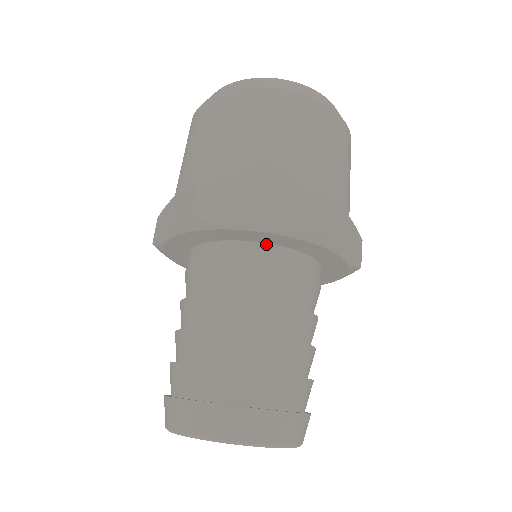
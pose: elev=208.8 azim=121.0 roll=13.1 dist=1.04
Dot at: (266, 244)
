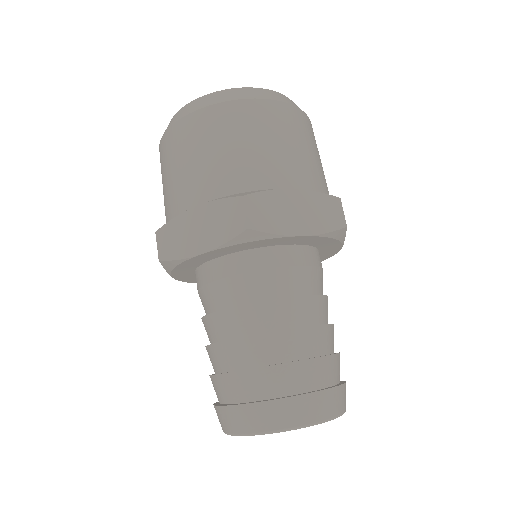
Dot at: (227, 255)
